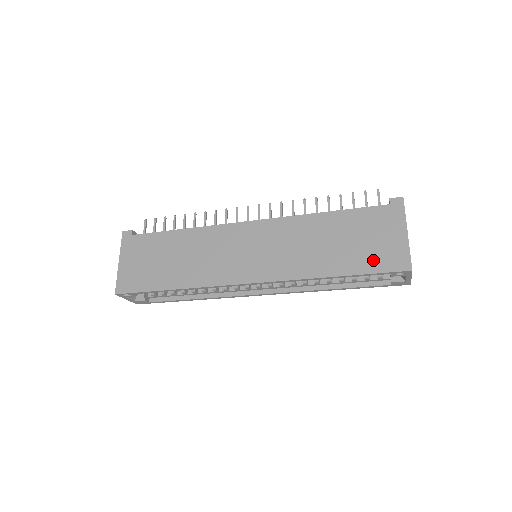
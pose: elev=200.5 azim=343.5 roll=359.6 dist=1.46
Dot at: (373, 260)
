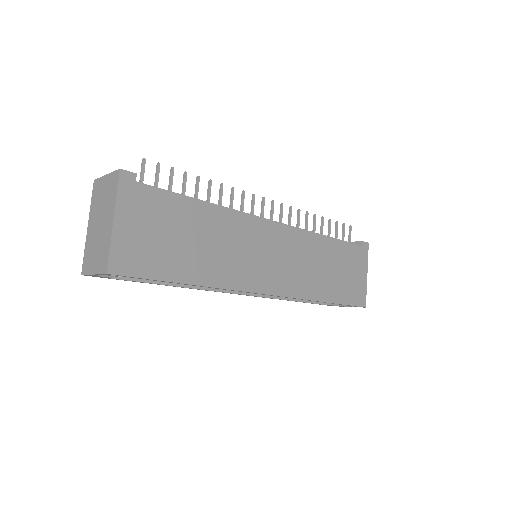
Dot at: (349, 293)
